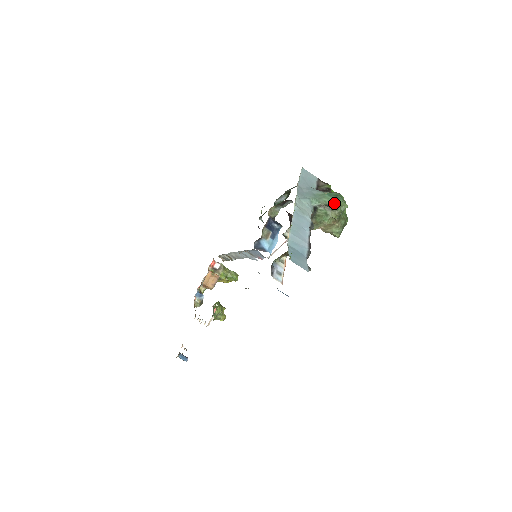
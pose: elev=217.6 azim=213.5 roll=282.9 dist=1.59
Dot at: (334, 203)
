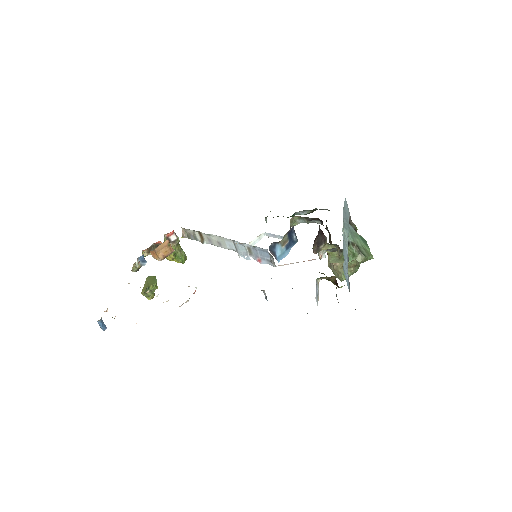
Dot at: (364, 248)
